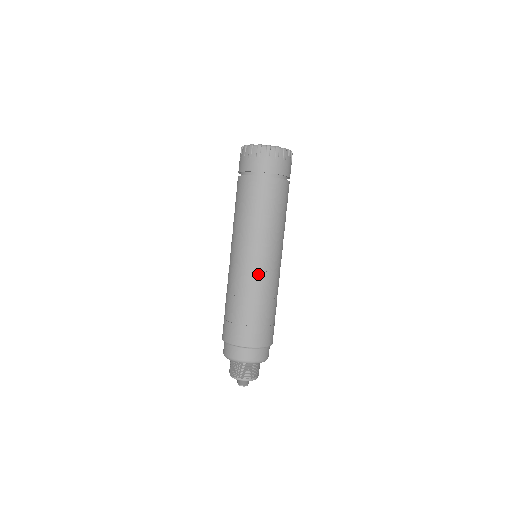
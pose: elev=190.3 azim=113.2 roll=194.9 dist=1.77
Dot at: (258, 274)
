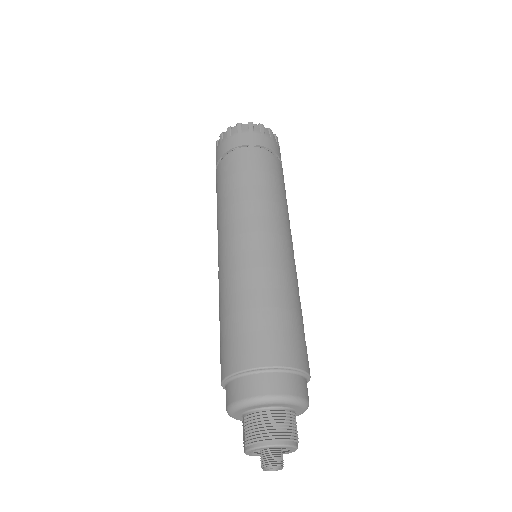
Dot at: (251, 255)
